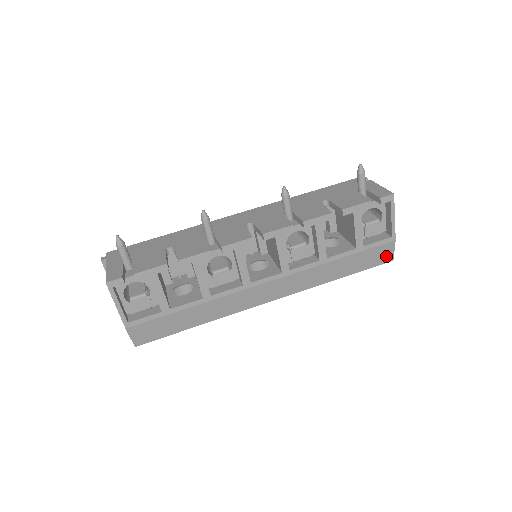
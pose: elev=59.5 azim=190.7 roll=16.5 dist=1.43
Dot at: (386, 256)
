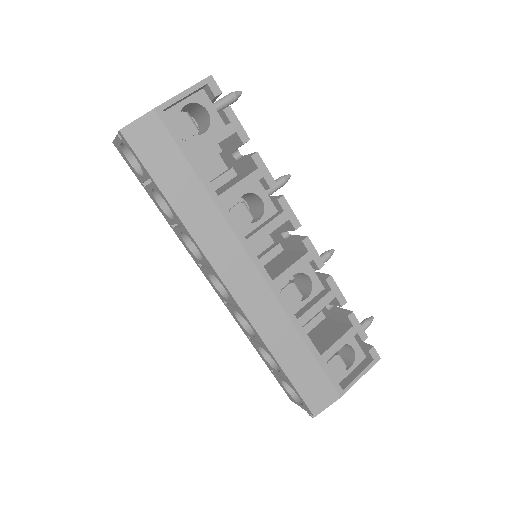
Dot at: (319, 402)
